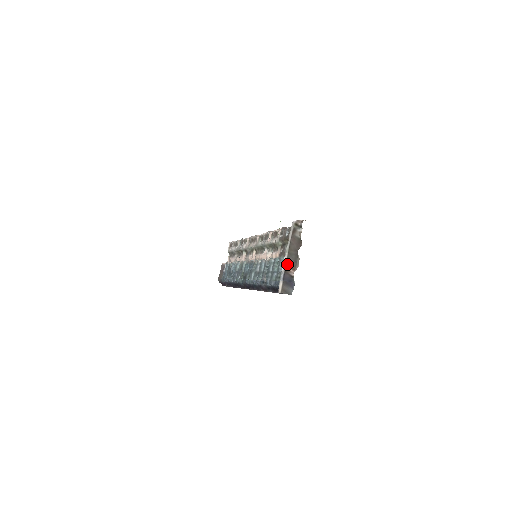
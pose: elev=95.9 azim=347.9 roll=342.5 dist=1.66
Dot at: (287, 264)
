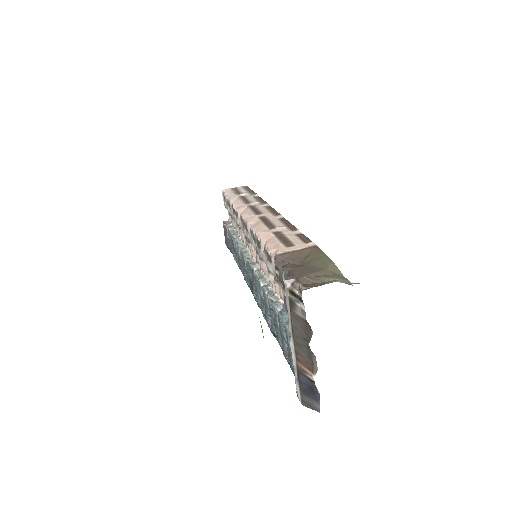
Dot at: (297, 359)
